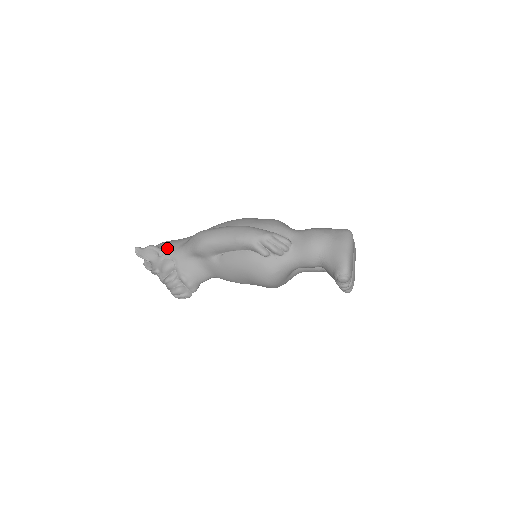
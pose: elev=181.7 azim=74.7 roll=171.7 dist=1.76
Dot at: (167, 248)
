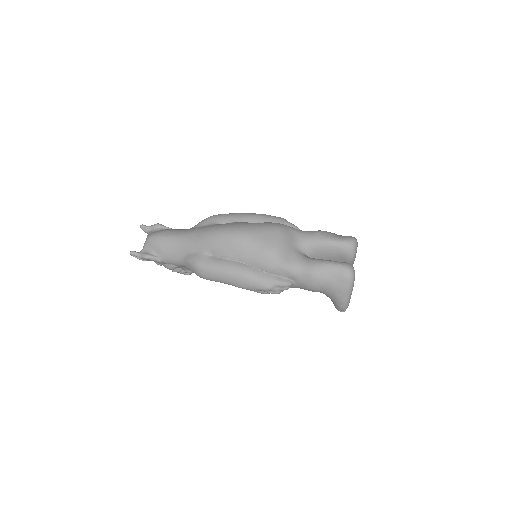
Dot at: (164, 257)
